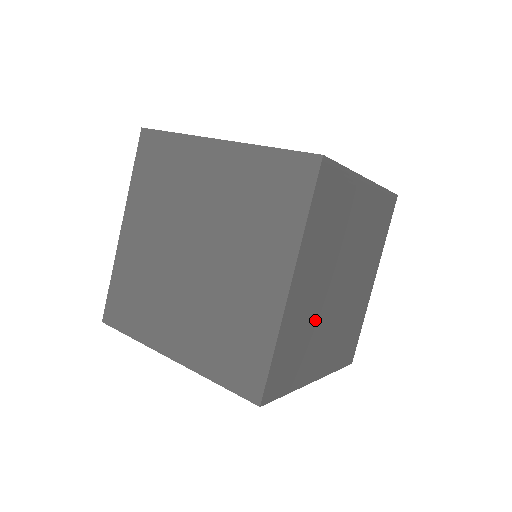
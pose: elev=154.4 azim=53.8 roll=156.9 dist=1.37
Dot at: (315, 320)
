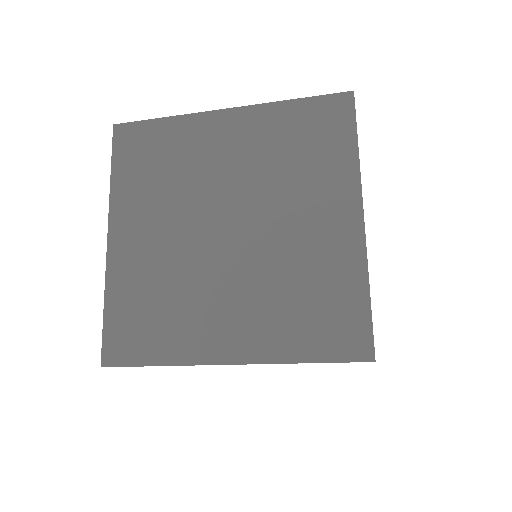
Dot at: occluded
